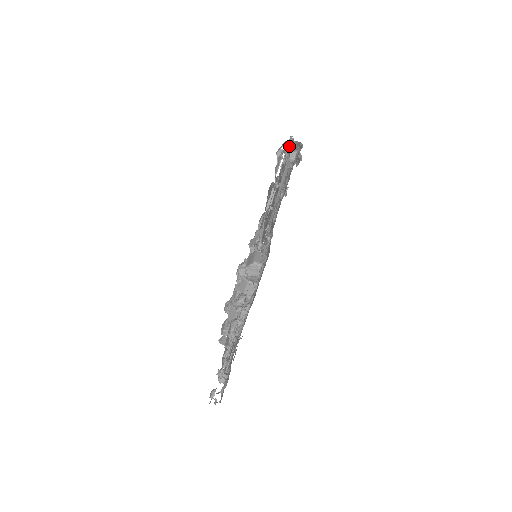
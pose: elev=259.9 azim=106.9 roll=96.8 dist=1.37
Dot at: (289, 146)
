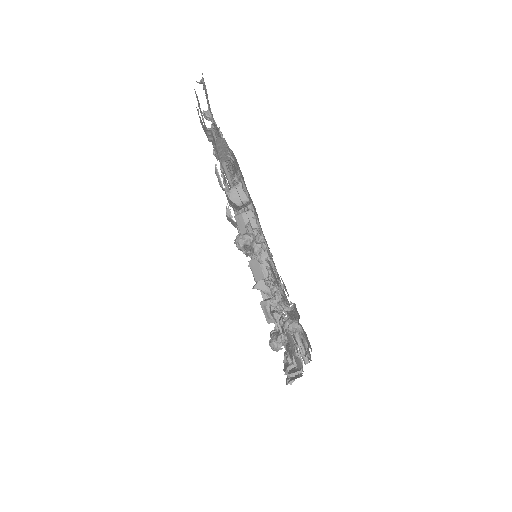
Dot at: occluded
